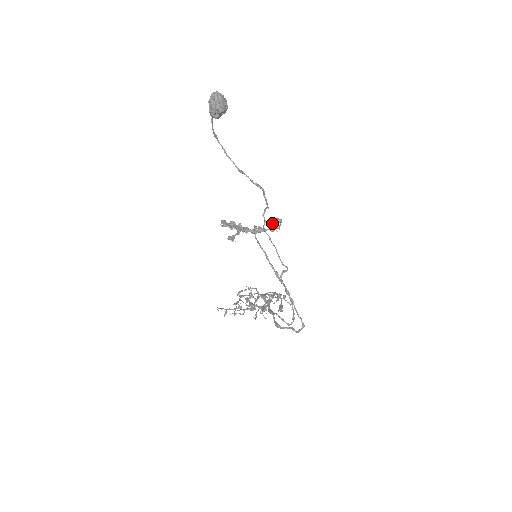
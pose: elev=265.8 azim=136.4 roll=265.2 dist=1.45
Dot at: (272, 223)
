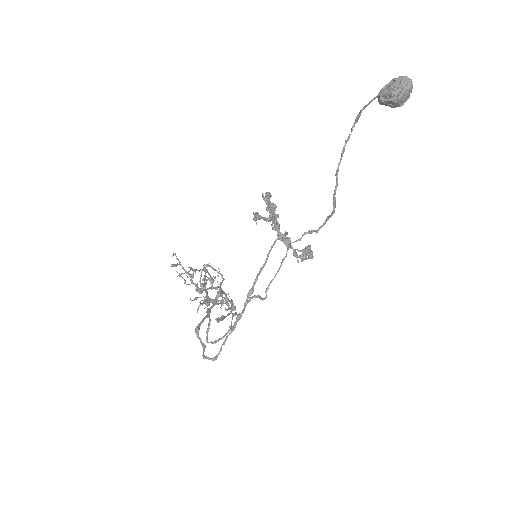
Dot at: occluded
